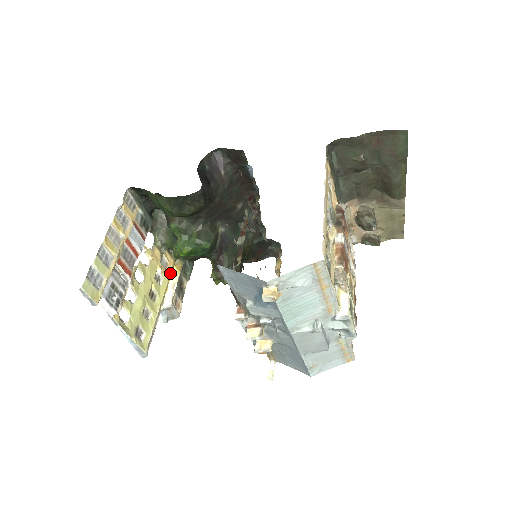
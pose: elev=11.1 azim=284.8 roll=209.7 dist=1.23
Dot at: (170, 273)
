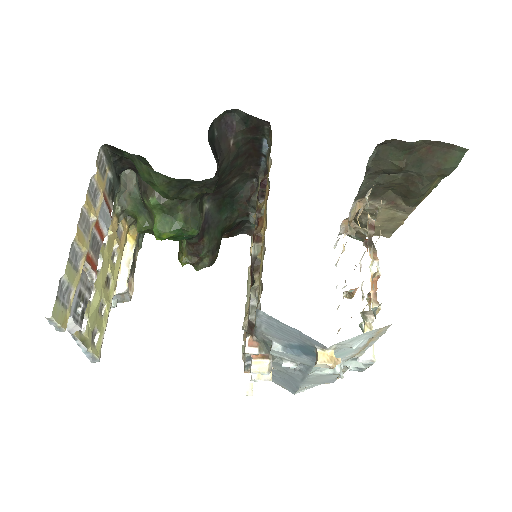
Dot at: (124, 244)
